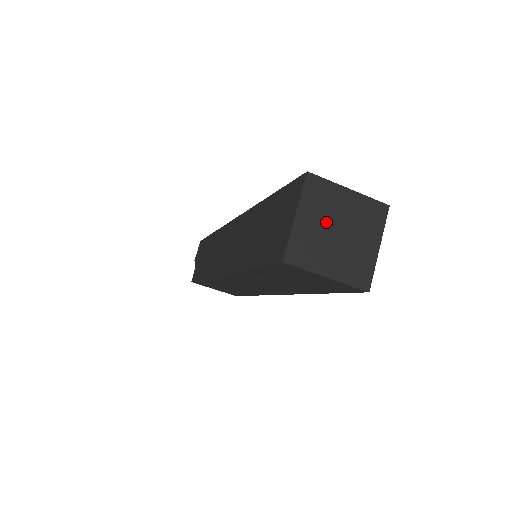
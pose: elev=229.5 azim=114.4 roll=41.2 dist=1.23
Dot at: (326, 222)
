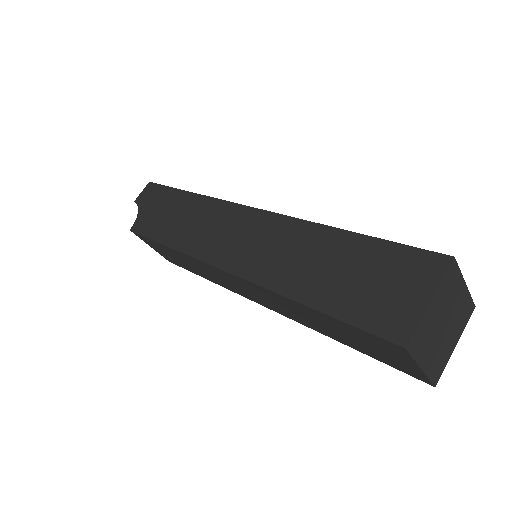
Dot at: (443, 313)
